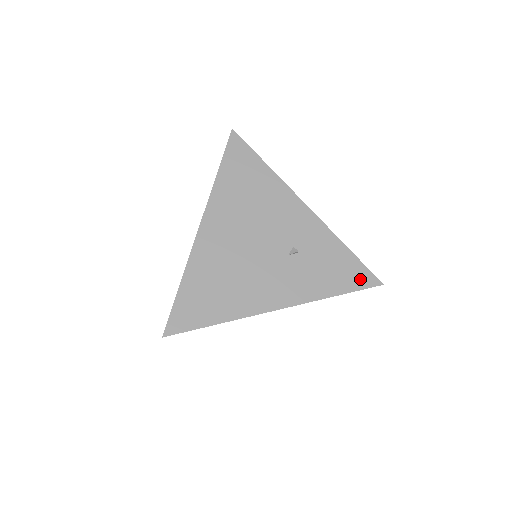
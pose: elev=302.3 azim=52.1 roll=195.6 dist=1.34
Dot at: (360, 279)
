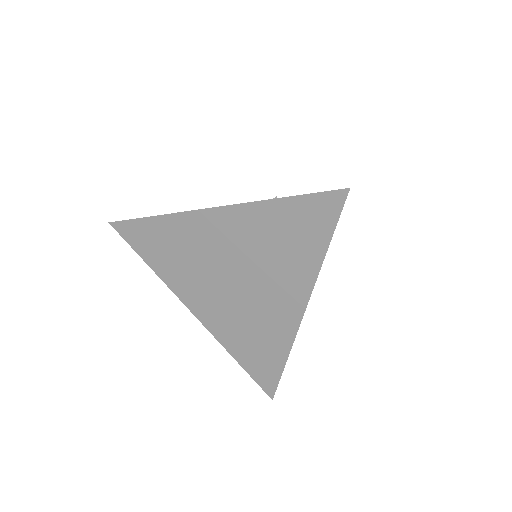
Dot at: occluded
